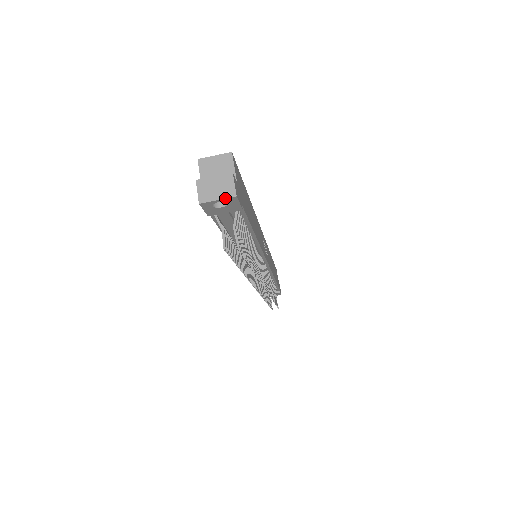
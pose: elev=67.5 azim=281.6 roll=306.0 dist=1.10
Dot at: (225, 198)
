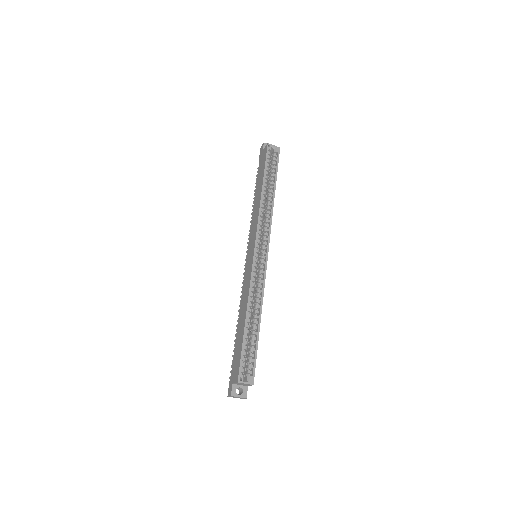
Dot at: occluded
